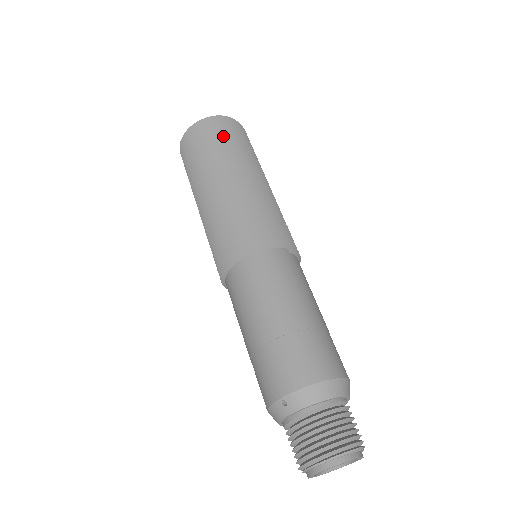
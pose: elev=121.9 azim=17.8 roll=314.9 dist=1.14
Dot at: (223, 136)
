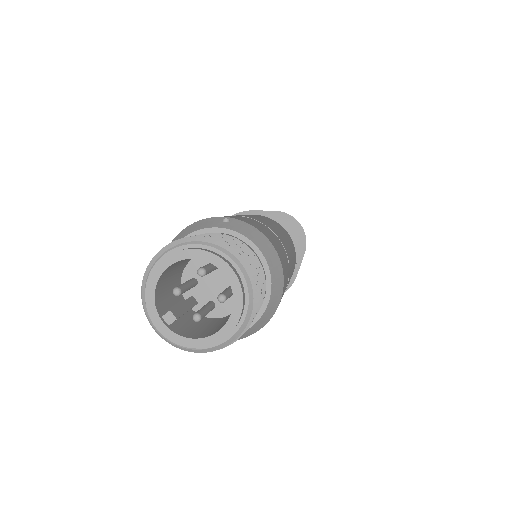
Dot at: occluded
